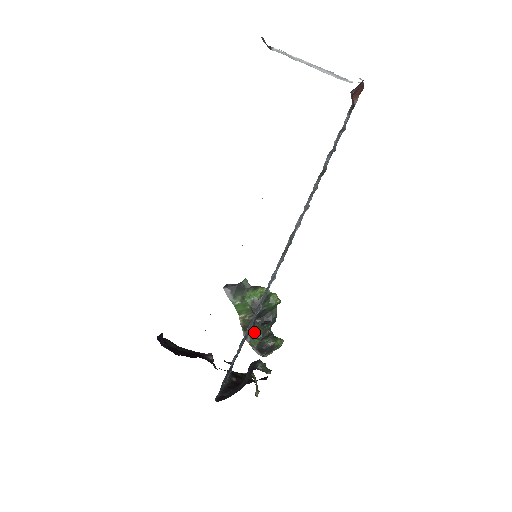
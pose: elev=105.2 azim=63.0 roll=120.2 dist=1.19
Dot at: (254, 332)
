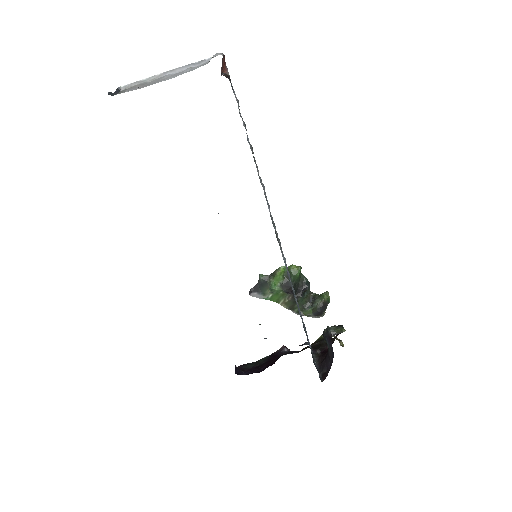
Dot at: (301, 305)
